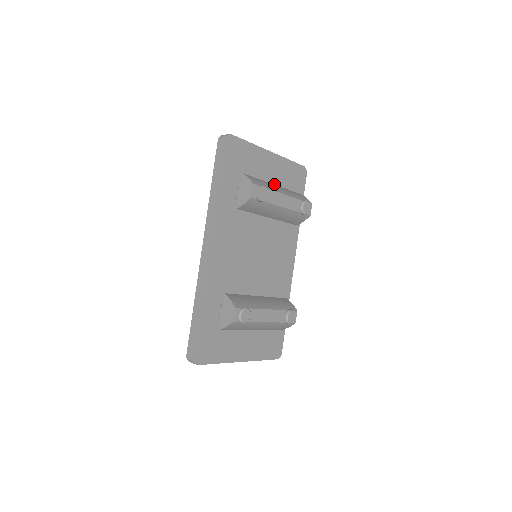
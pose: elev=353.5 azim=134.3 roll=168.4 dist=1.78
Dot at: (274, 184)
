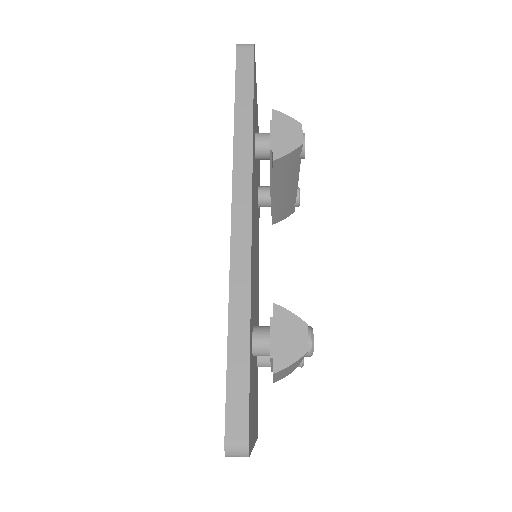
Dot at: occluded
